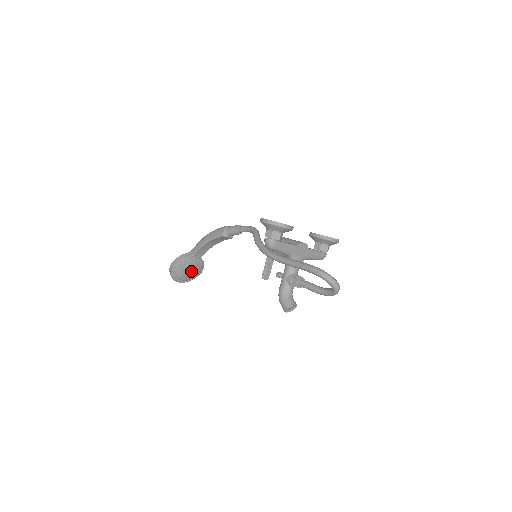
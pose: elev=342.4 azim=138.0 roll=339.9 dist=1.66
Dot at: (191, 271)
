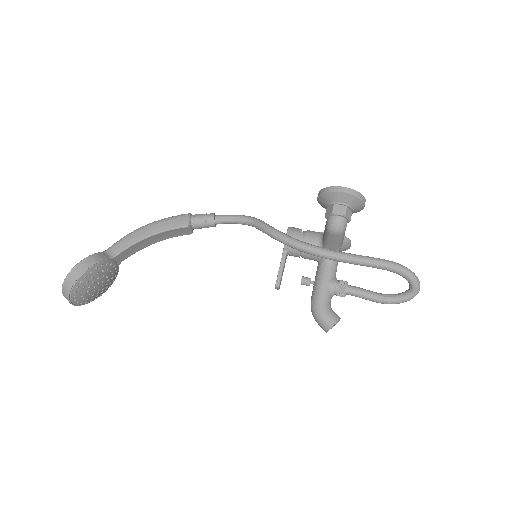
Dot at: (101, 284)
